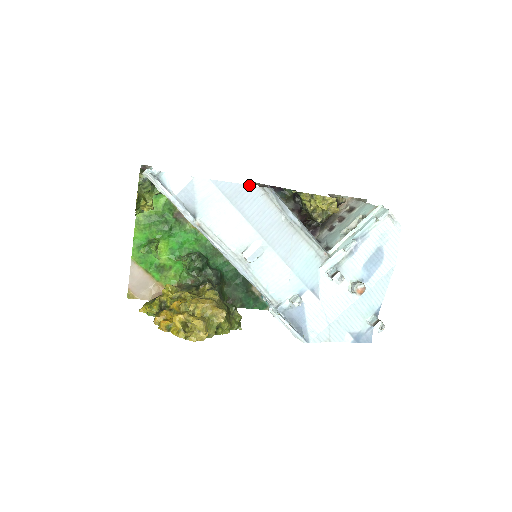
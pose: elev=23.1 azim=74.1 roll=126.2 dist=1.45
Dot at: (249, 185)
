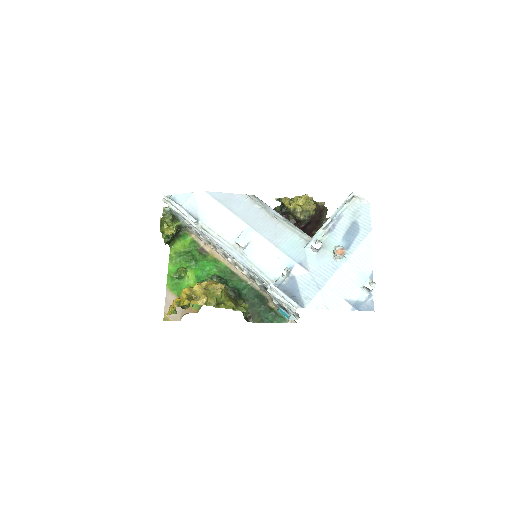
Dot at: (236, 194)
